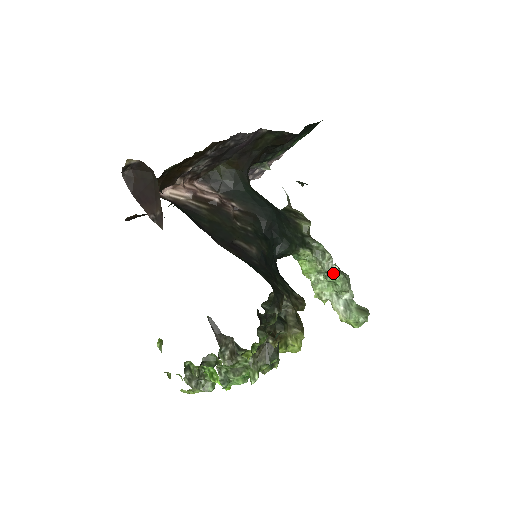
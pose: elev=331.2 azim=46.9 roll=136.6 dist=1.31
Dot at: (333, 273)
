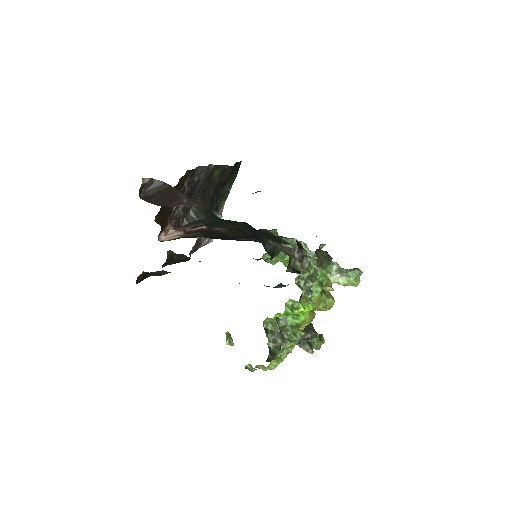
Dot at: (315, 255)
